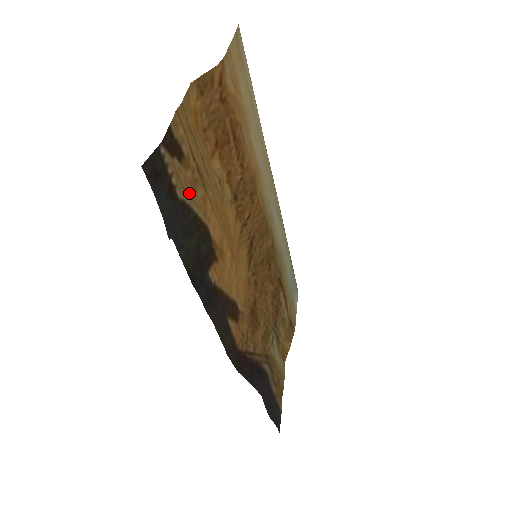
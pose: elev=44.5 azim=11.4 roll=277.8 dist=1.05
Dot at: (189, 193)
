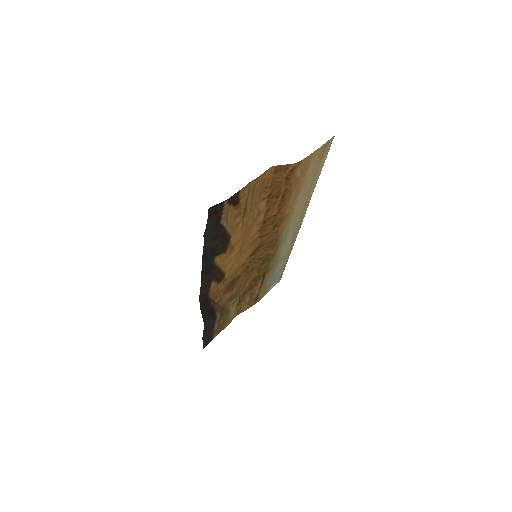
Dot at: (229, 221)
